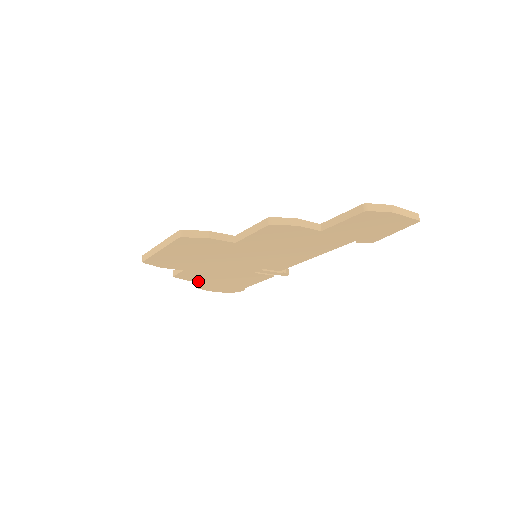
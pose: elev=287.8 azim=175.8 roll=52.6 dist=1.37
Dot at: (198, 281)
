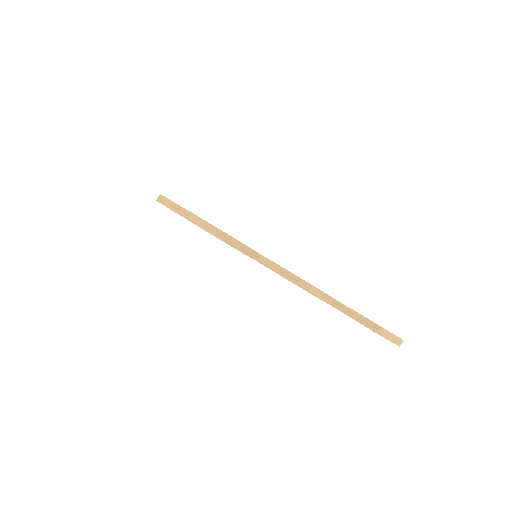
Dot at: occluded
